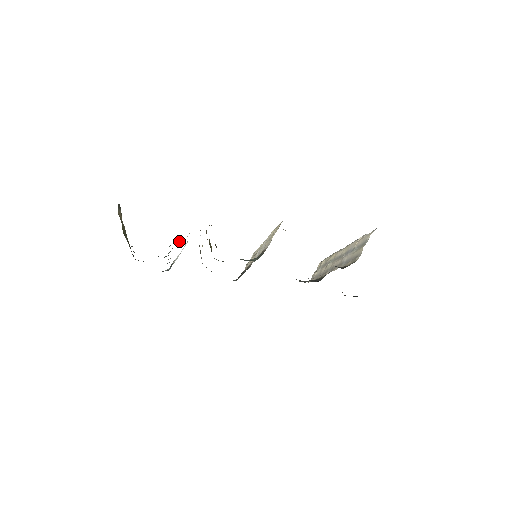
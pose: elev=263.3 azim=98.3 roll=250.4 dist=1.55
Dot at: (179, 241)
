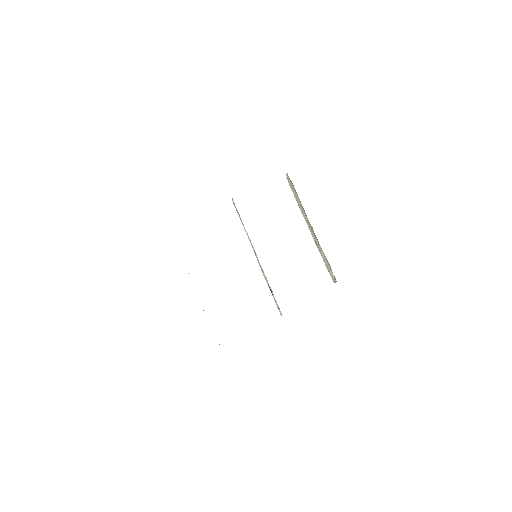
Dot at: occluded
